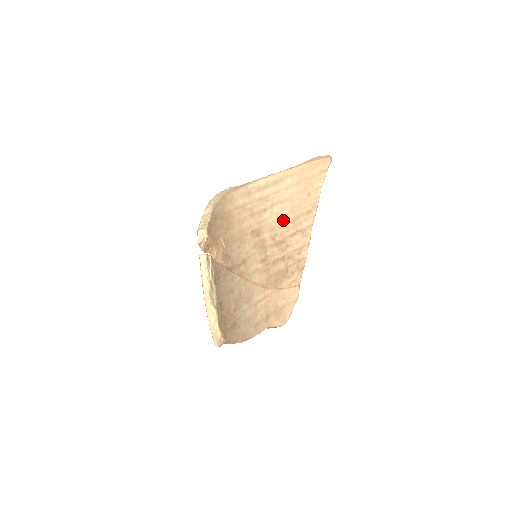
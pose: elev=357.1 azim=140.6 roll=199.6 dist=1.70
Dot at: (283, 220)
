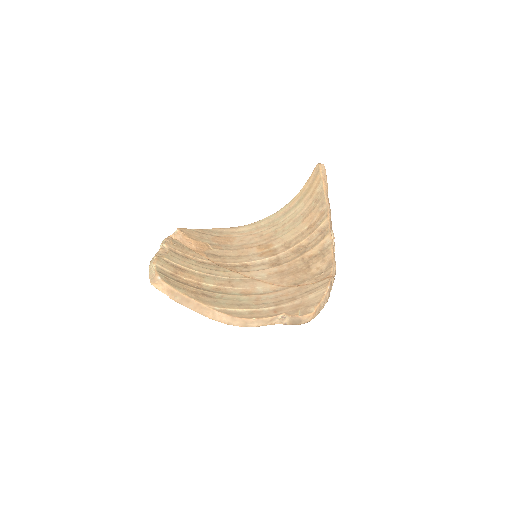
Dot at: (297, 231)
